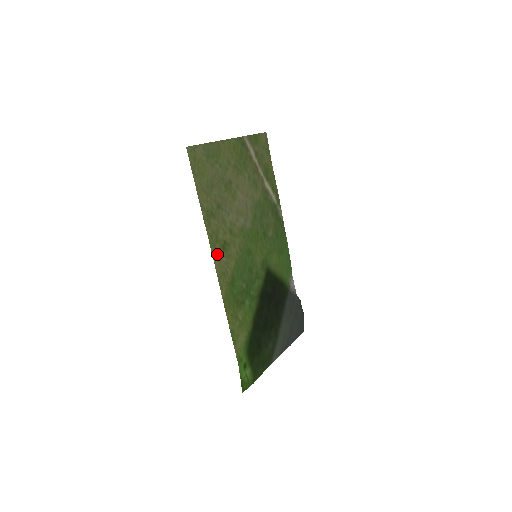
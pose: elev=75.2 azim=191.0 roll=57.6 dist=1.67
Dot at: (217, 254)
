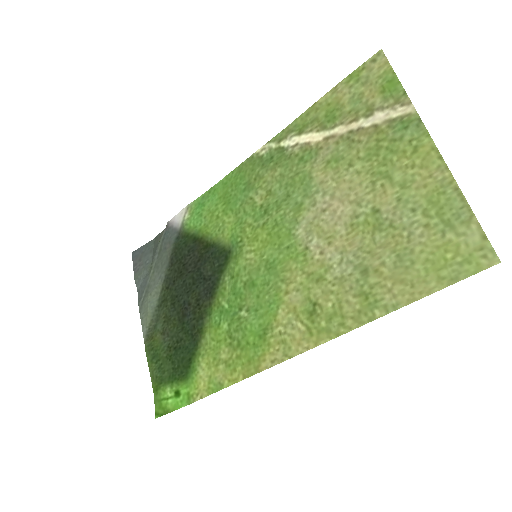
Dot at: (314, 334)
